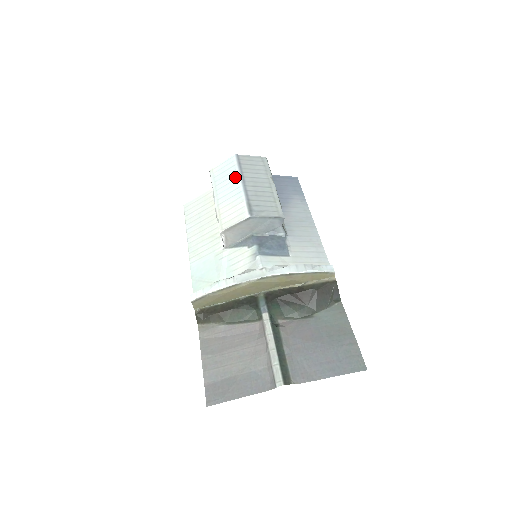
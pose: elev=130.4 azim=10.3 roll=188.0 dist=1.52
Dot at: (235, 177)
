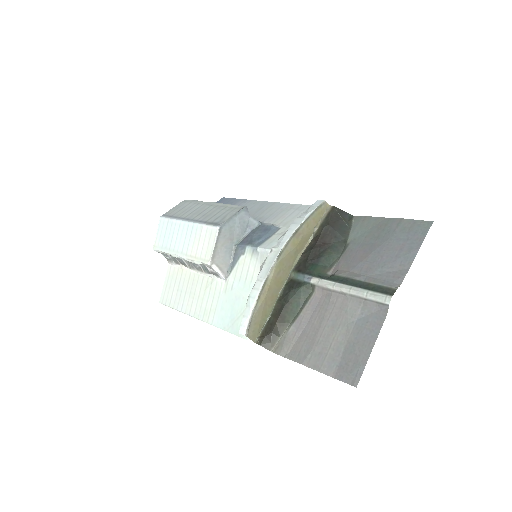
Dot at: (177, 225)
